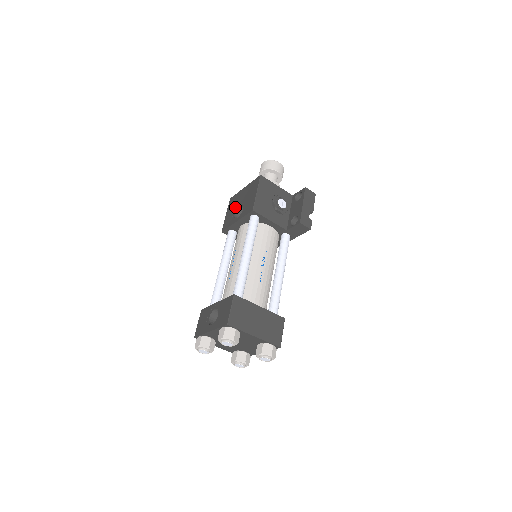
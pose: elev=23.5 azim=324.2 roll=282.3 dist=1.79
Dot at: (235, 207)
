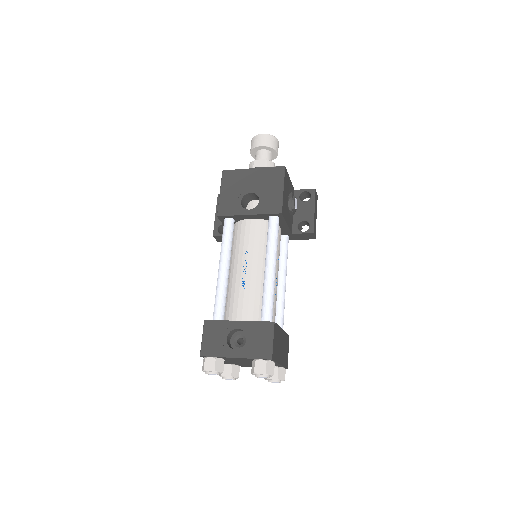
Dot at: (240, 191)
